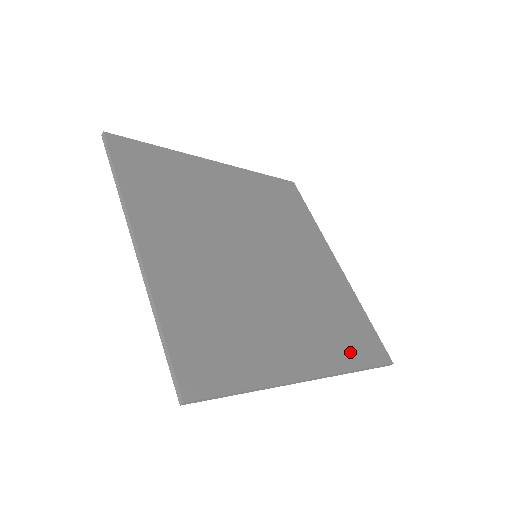
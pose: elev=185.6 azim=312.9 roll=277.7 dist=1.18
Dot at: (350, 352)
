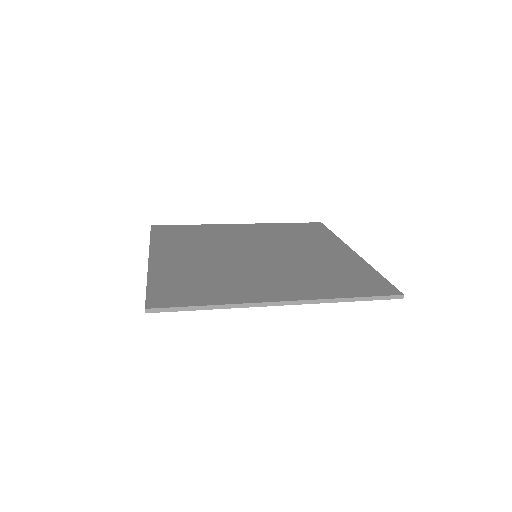
Dot at: (340, 290)
